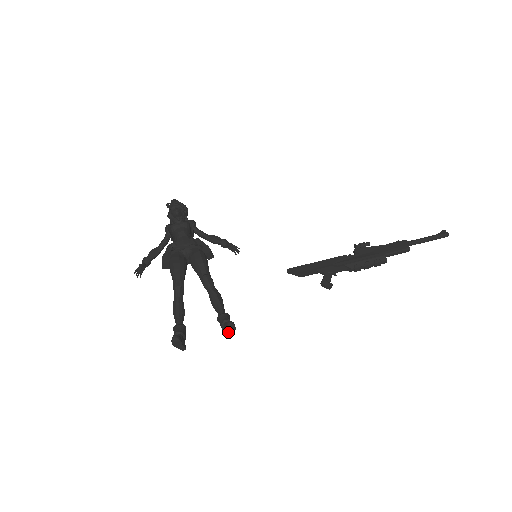
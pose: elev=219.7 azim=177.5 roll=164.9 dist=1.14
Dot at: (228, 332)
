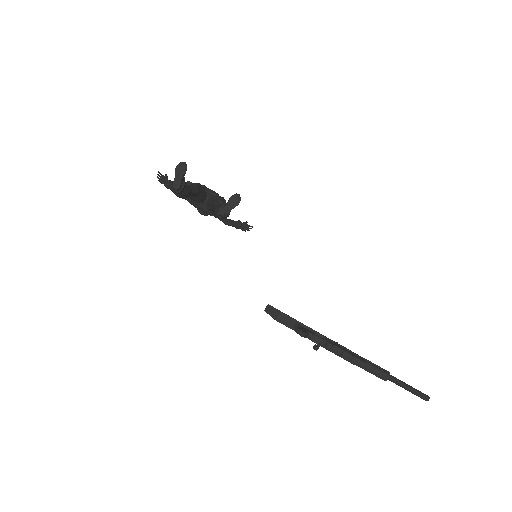
Dot at: (229, 203)
